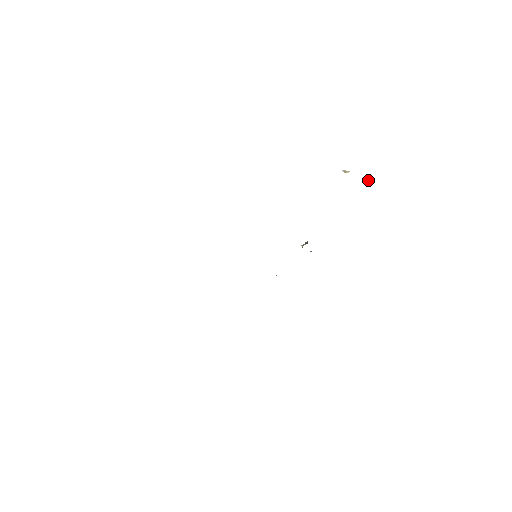
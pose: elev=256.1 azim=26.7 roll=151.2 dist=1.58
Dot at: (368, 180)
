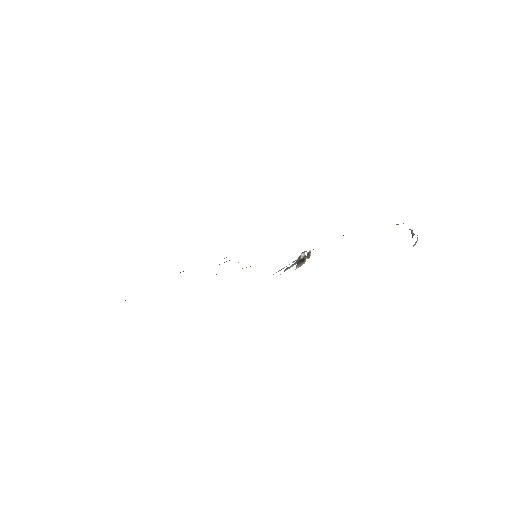
Dot at: occluded
